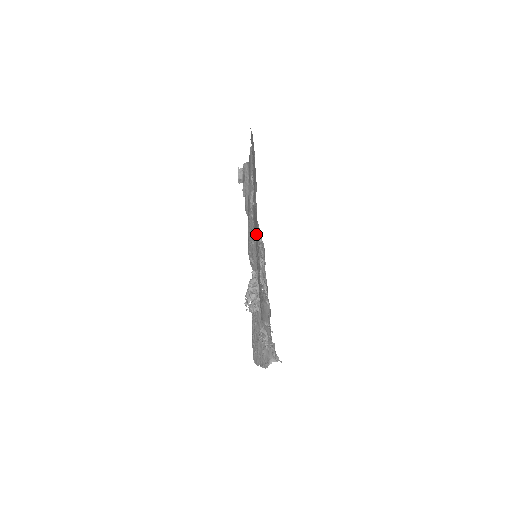
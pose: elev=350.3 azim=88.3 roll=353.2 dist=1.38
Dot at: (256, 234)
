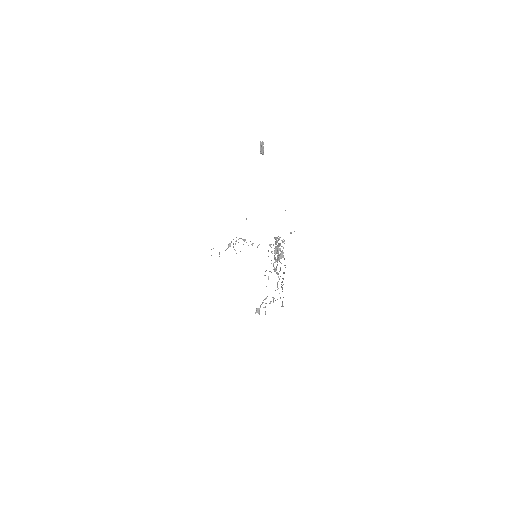
Dot at: occluded
